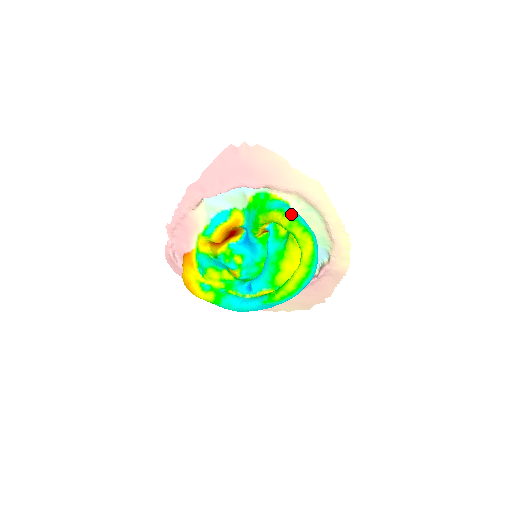
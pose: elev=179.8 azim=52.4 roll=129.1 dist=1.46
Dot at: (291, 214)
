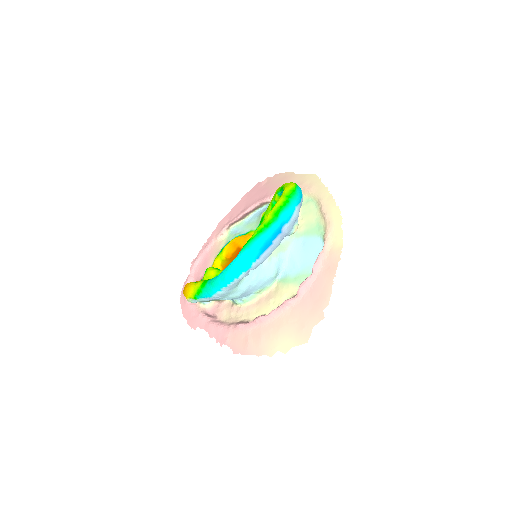
Dot at: occluded
